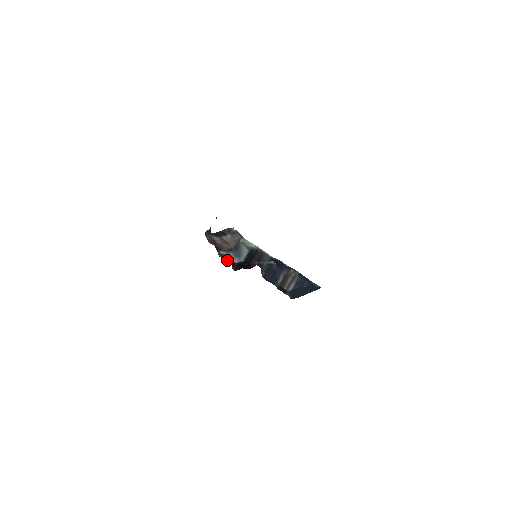
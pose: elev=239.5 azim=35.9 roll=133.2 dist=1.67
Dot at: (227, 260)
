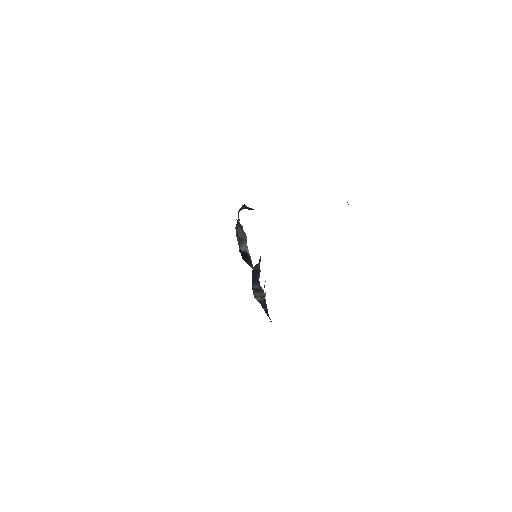
Dot at: occluded
